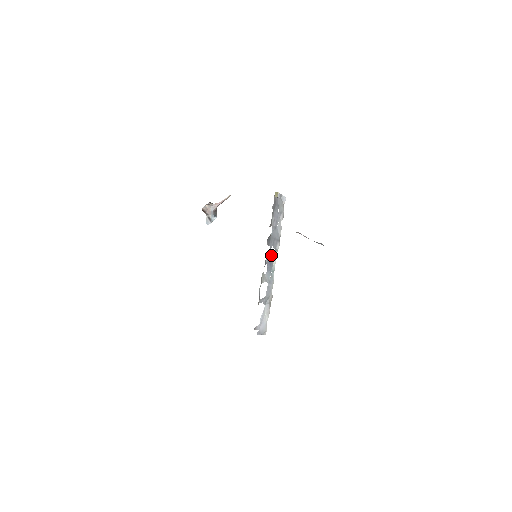
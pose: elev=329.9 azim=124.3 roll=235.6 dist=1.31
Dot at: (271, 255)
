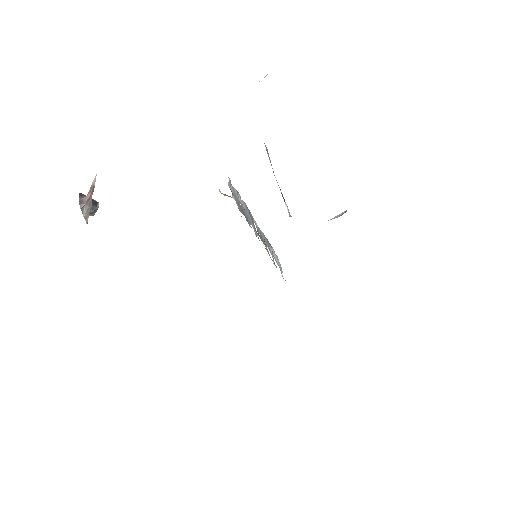
Dot at: (258, 233)
